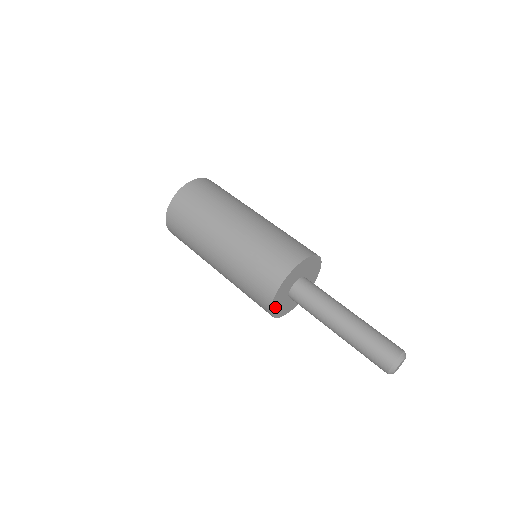
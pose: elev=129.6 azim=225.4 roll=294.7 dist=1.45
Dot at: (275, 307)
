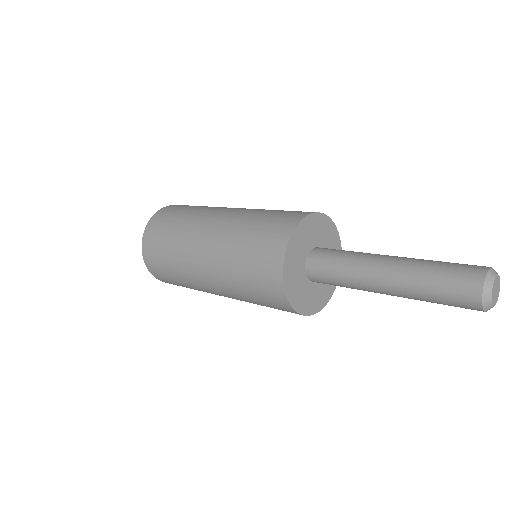
Dot at: (292, 292)
